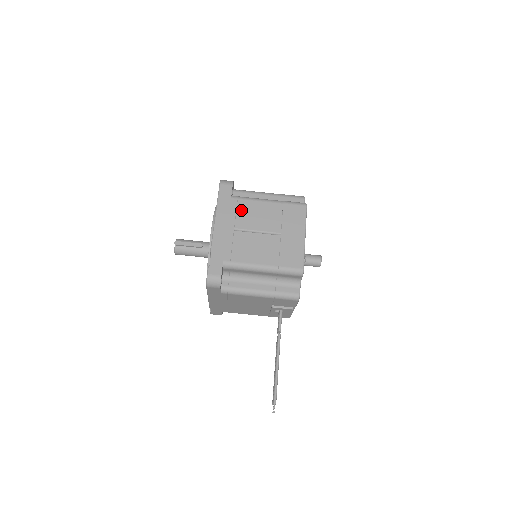
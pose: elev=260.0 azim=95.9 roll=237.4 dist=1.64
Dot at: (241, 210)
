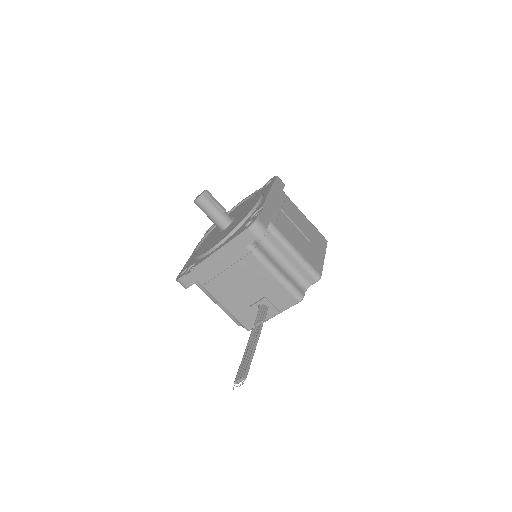
Dot at: (288, 204)
